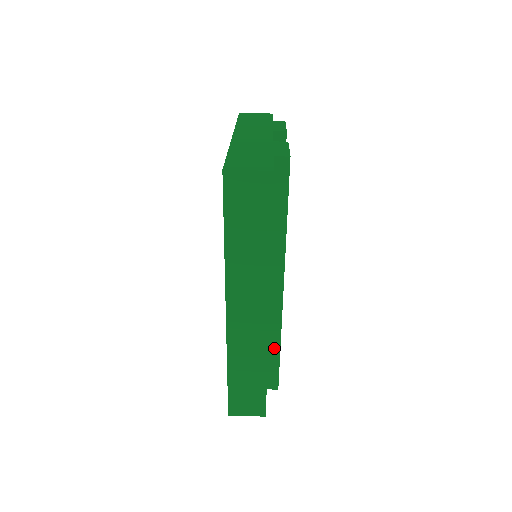
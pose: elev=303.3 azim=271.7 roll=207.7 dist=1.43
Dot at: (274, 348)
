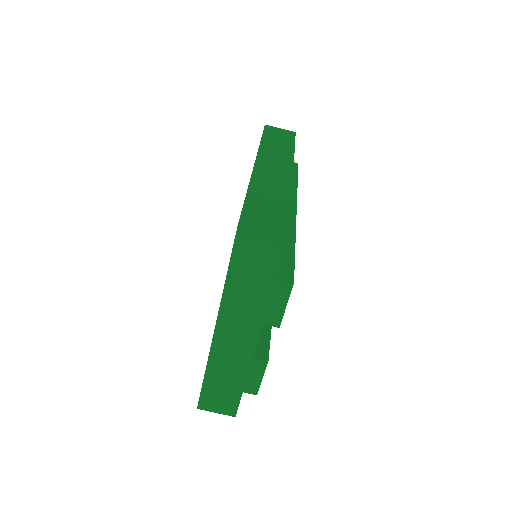
Dot at: occluded
